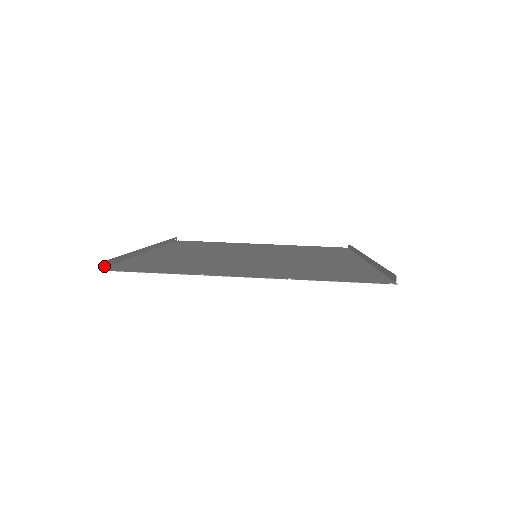
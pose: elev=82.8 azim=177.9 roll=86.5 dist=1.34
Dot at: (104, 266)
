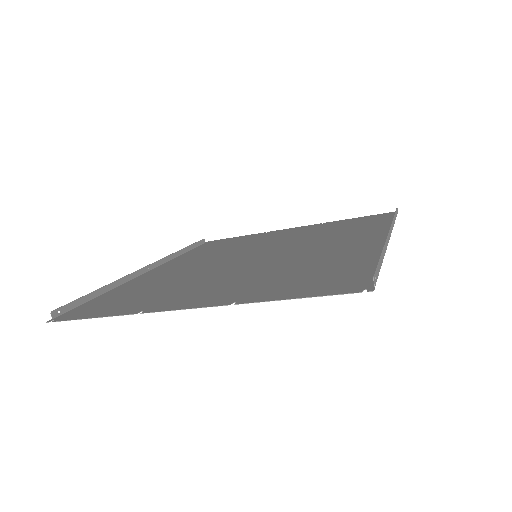
Dot at: (57, 314)
